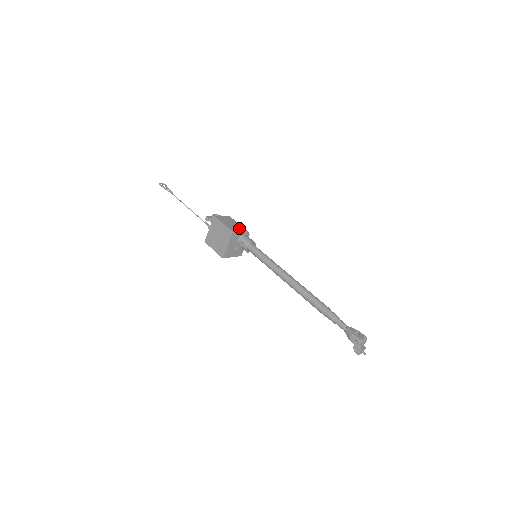
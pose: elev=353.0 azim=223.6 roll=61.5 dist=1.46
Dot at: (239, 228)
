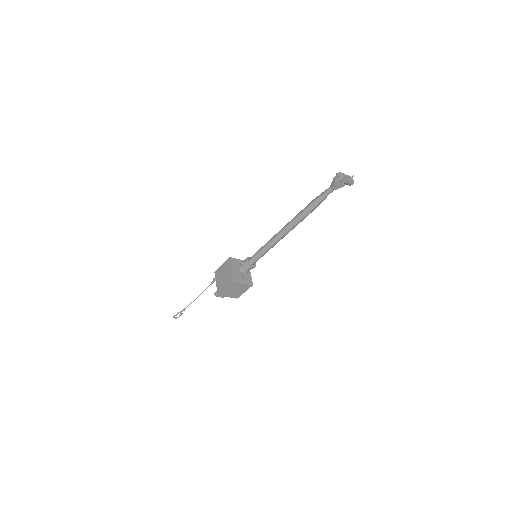
Dot at: occluded
